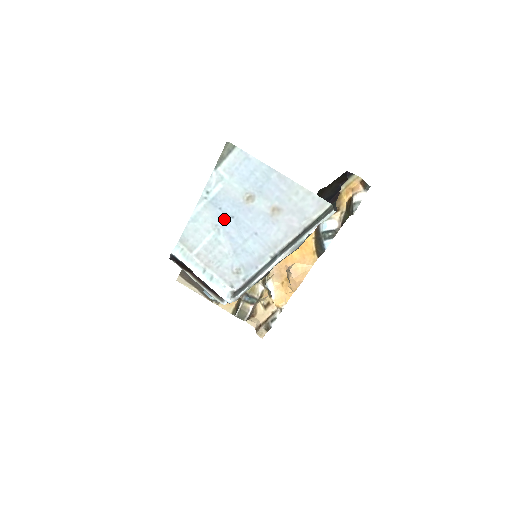
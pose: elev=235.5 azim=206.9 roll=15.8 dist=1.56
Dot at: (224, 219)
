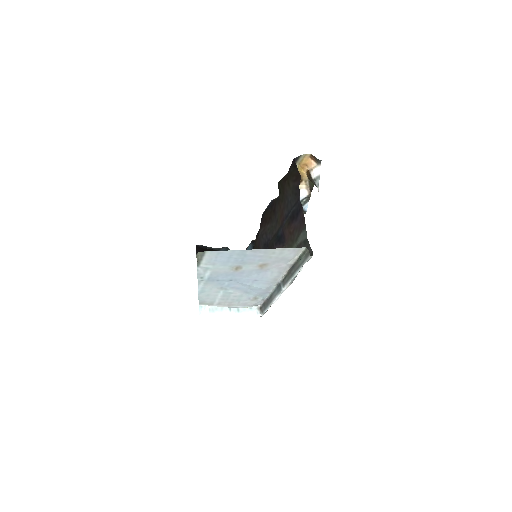
Dot at: (225, 283)
